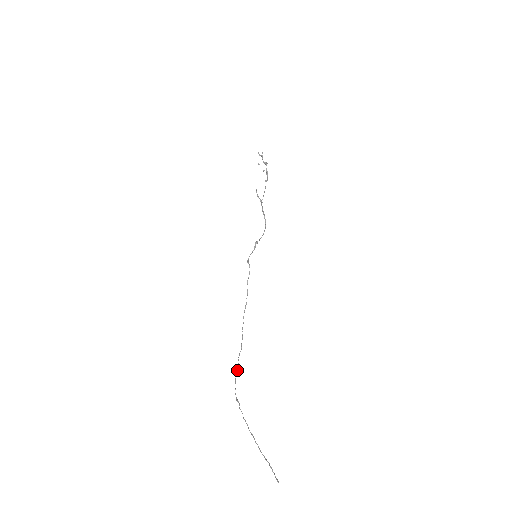
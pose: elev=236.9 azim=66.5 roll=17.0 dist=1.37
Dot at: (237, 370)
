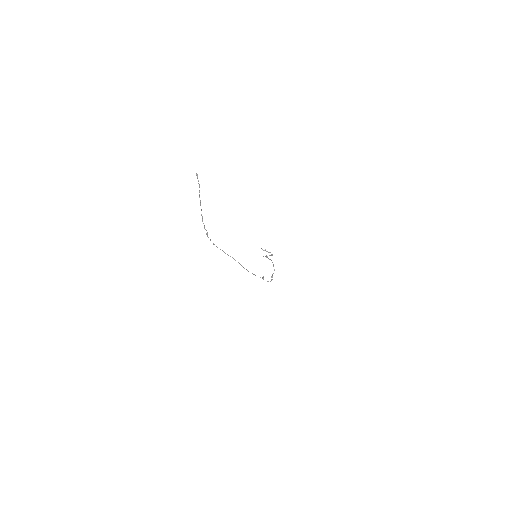
Dot at: occluded
